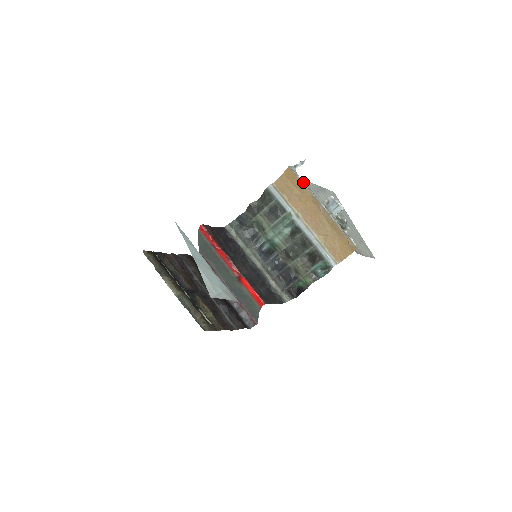
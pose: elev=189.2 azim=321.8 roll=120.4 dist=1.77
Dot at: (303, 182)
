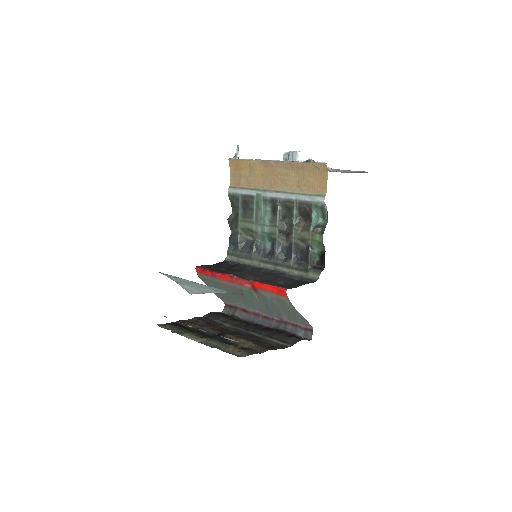
Dot at: (246, 160)
